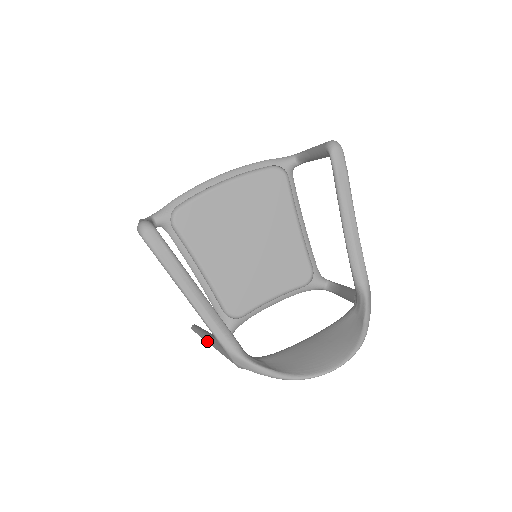
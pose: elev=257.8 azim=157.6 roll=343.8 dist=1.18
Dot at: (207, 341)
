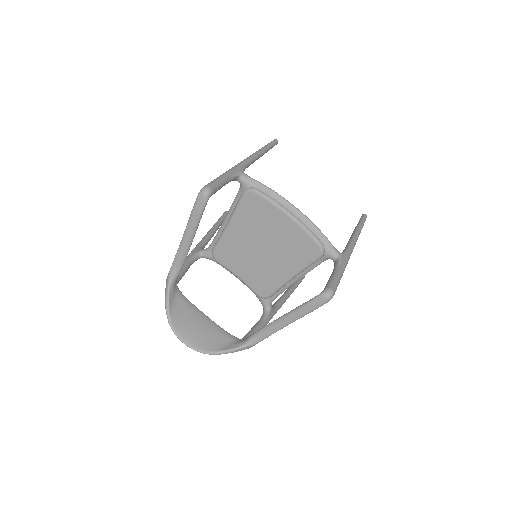
Dot at: (203, 238)
